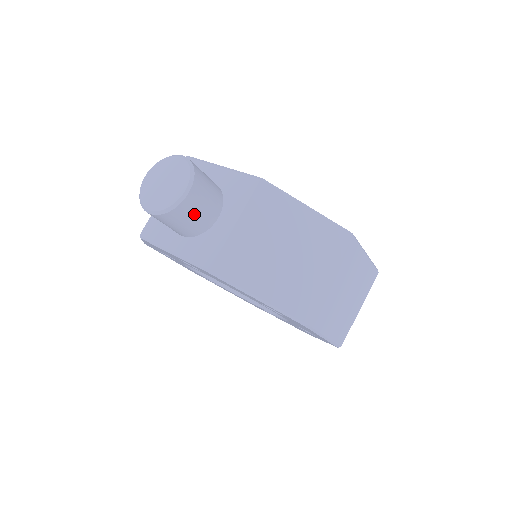
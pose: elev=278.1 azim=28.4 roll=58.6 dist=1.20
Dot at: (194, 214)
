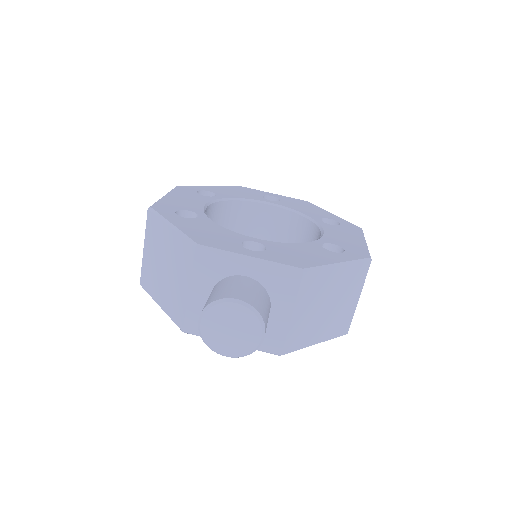
Dot at: occluded
